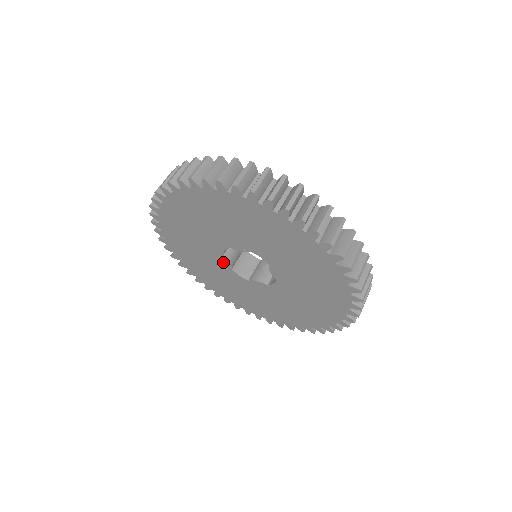
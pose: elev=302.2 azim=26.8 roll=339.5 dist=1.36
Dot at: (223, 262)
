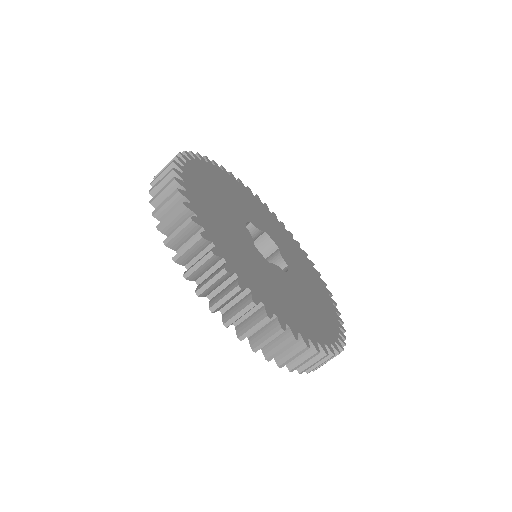
Dot at: occluded
